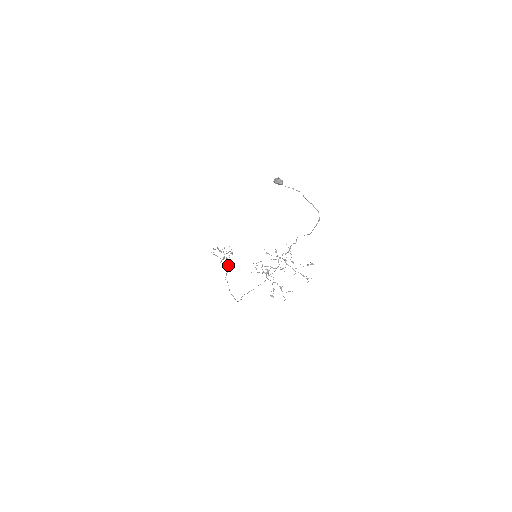
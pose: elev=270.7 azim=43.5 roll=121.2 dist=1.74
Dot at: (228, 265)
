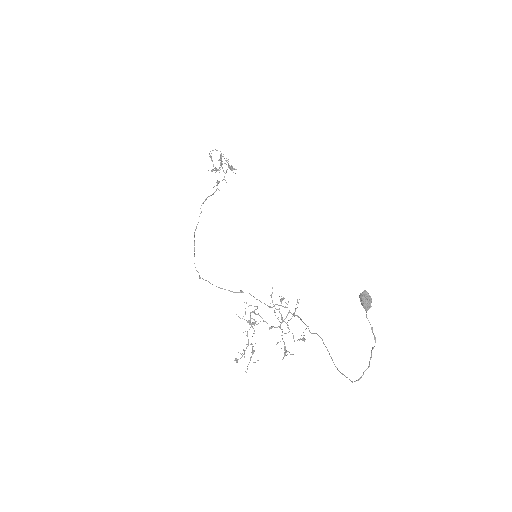
Dot at: (217, 184)
